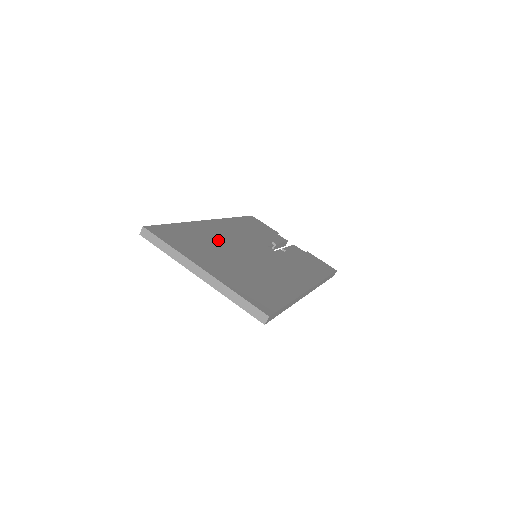
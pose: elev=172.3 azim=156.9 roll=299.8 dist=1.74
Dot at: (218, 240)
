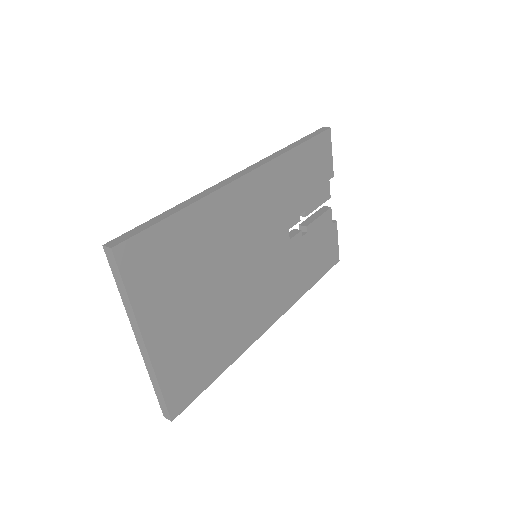
Dot at: (221, 243)
